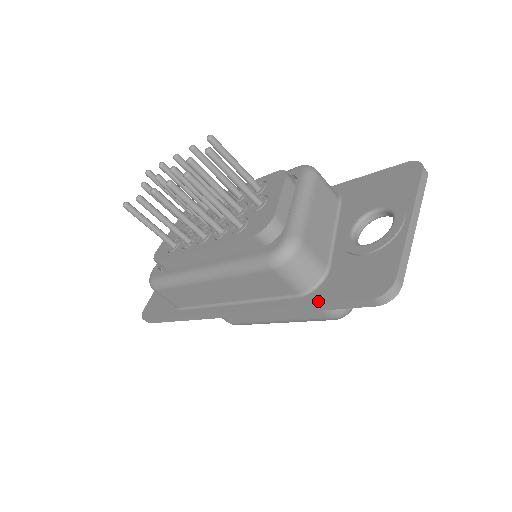
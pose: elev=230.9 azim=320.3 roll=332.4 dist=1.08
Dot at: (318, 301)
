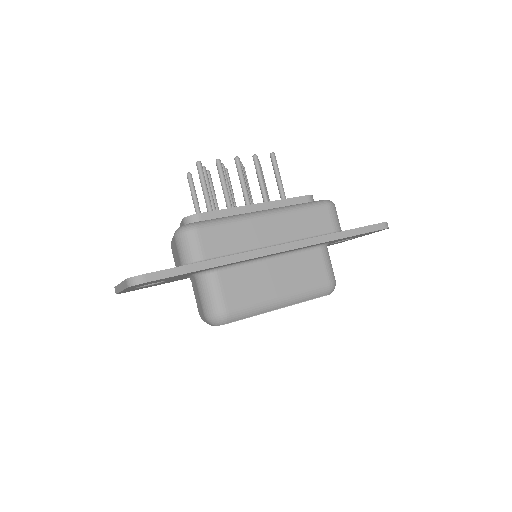
Dot at: (353, 229)
